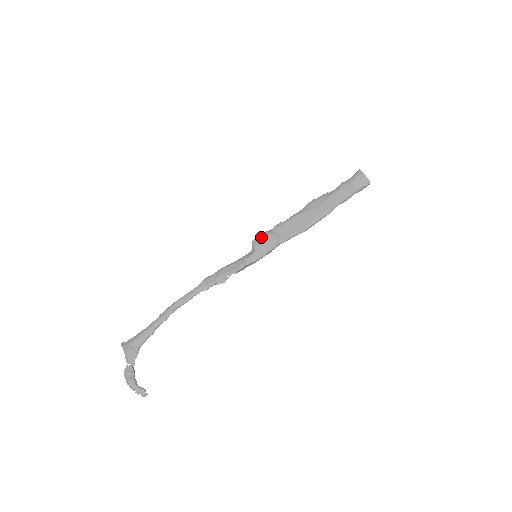
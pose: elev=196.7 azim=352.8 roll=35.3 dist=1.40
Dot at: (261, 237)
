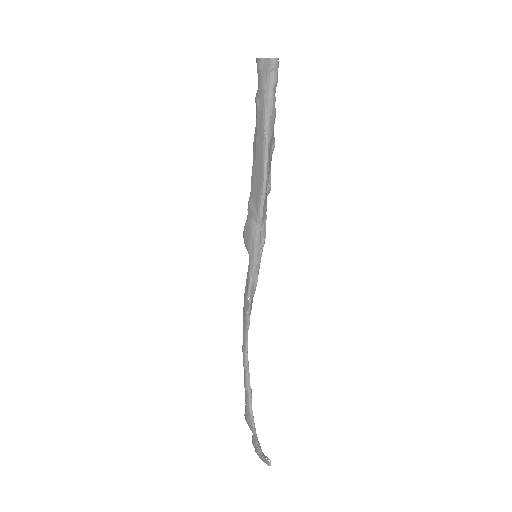
Dot at: (244, 234)
